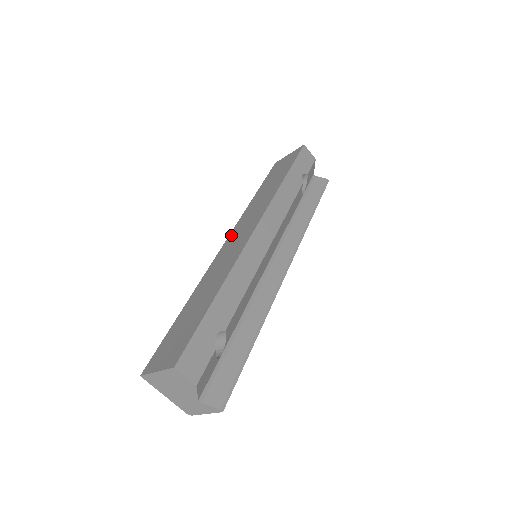
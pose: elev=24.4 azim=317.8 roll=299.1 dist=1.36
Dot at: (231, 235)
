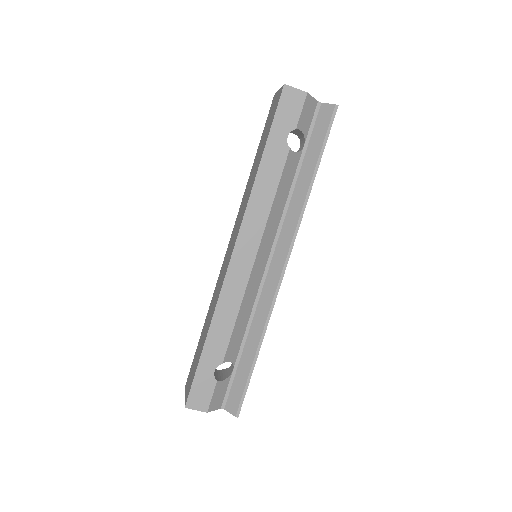
Dot at: (231, 235)
